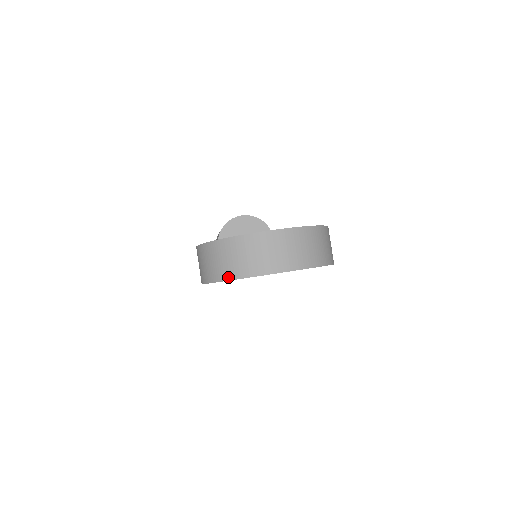
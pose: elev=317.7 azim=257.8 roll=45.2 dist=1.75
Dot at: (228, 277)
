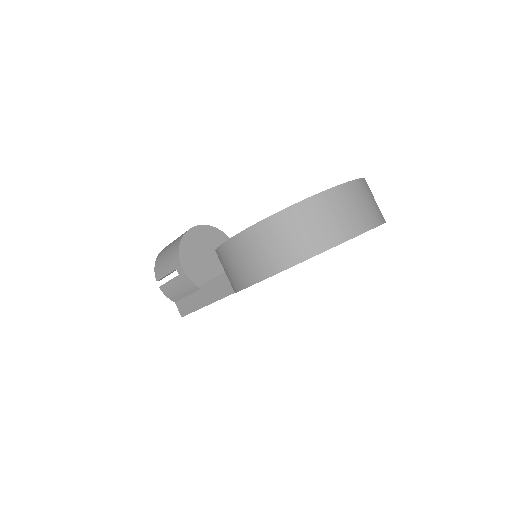
Dot at: (318, 249)
